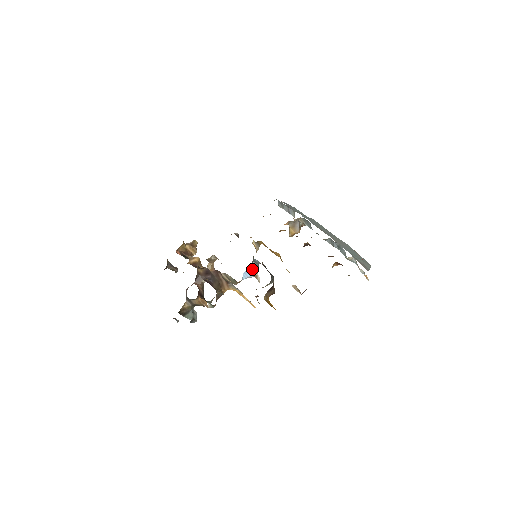
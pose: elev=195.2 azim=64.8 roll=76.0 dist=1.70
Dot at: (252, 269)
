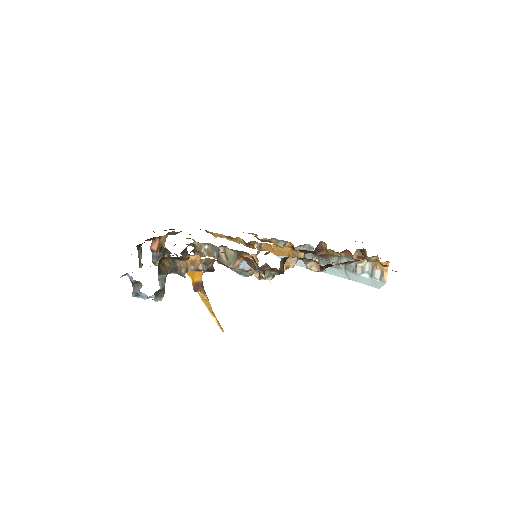
Dot at: (254, 258)
